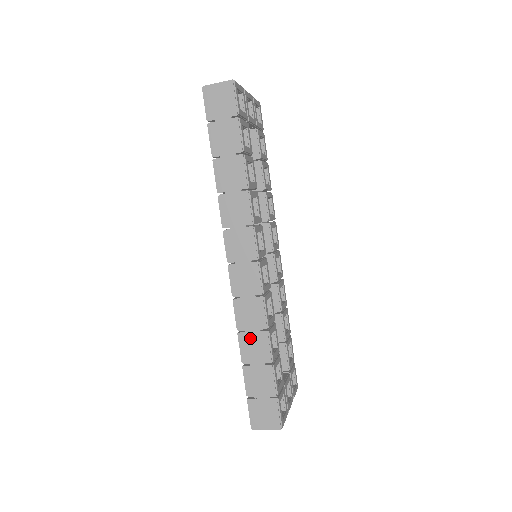
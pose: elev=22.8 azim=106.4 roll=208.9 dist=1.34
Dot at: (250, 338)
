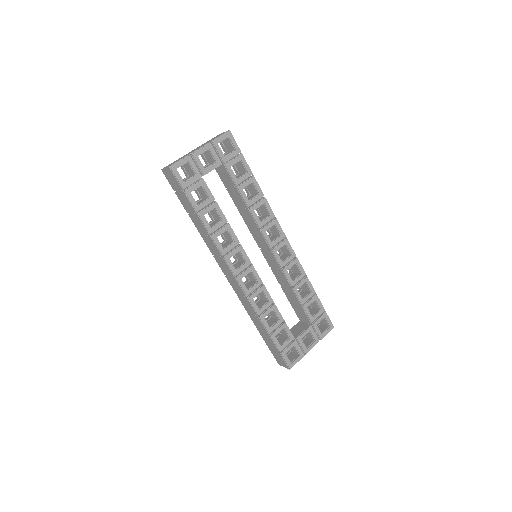
Dot at: (254, 318)
